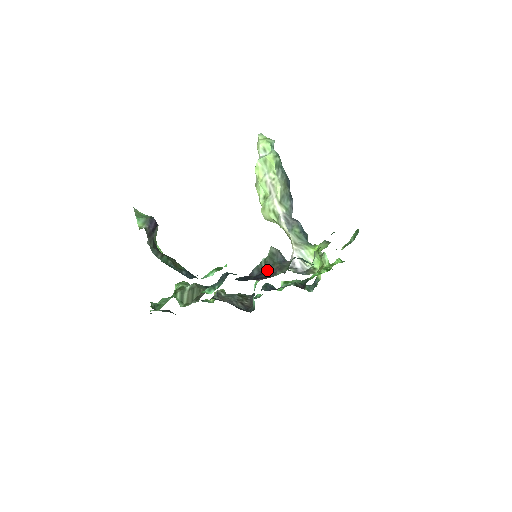
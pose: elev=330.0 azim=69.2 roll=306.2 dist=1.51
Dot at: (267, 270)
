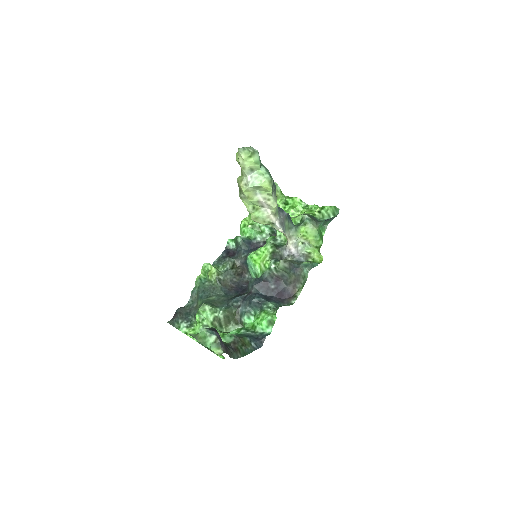
Dot at: (283, 279)
